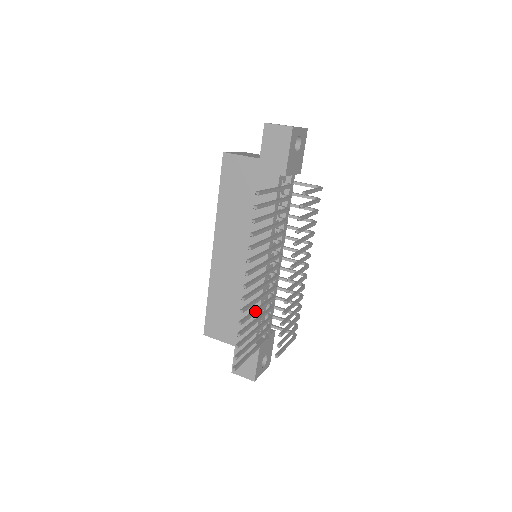
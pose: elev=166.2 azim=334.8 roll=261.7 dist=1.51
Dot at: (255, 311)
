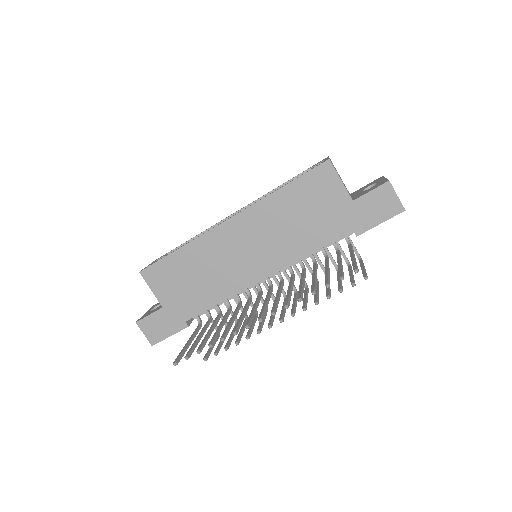
Dot at: (232, 324)
